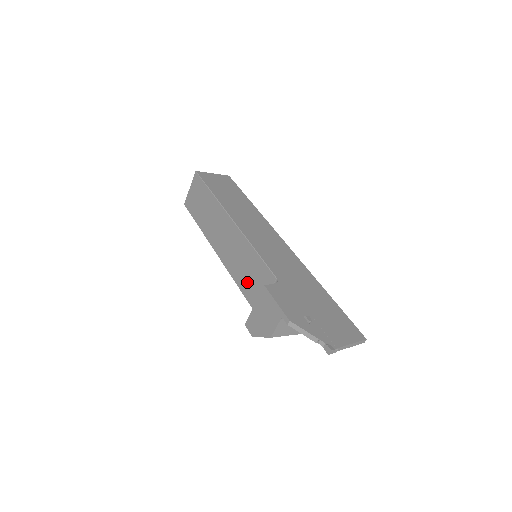
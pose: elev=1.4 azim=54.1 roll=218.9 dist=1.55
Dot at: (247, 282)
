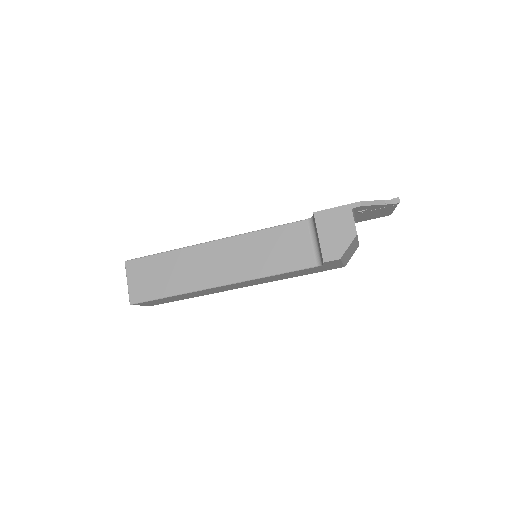
Dot at: (280, 259)
